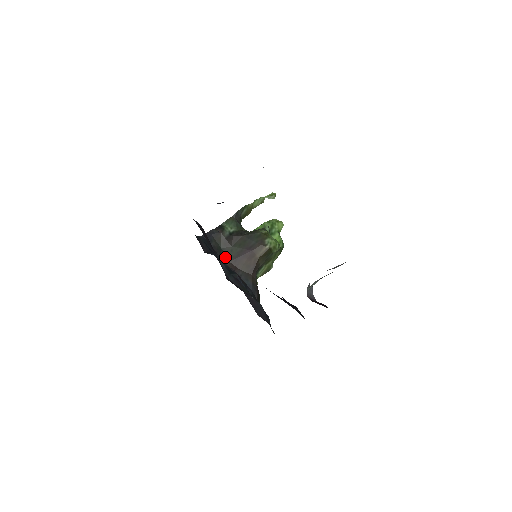
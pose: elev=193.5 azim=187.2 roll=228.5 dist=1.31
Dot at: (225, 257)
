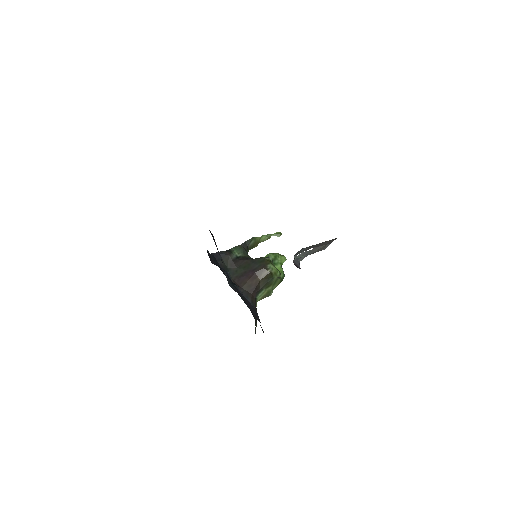
Dot at: (230, 276)
